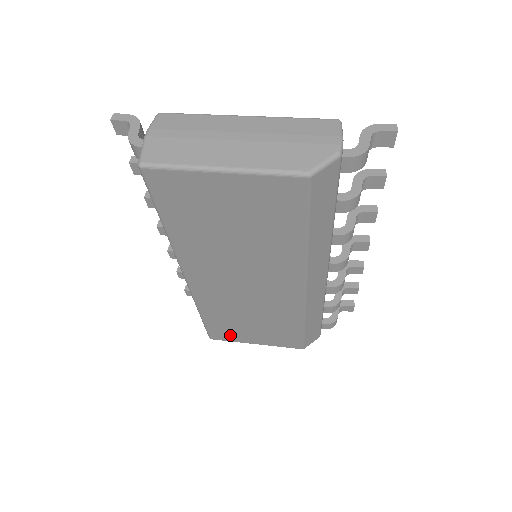
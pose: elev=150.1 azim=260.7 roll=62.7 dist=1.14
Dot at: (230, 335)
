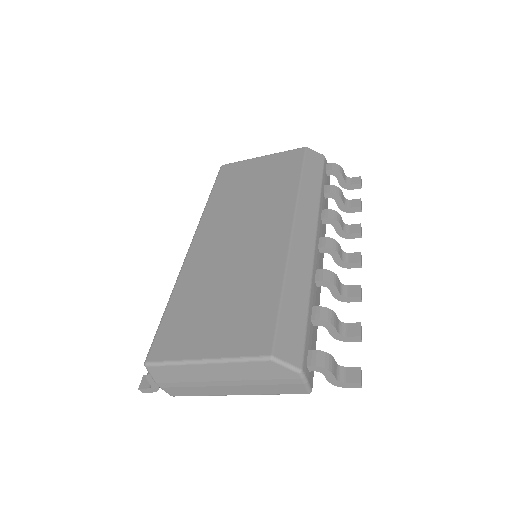
Dot at: (179, 341)
